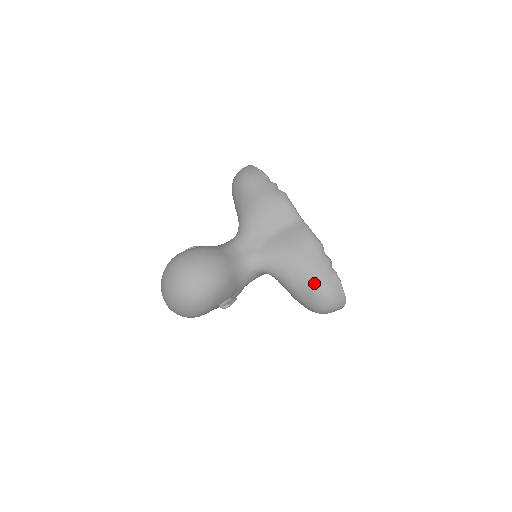
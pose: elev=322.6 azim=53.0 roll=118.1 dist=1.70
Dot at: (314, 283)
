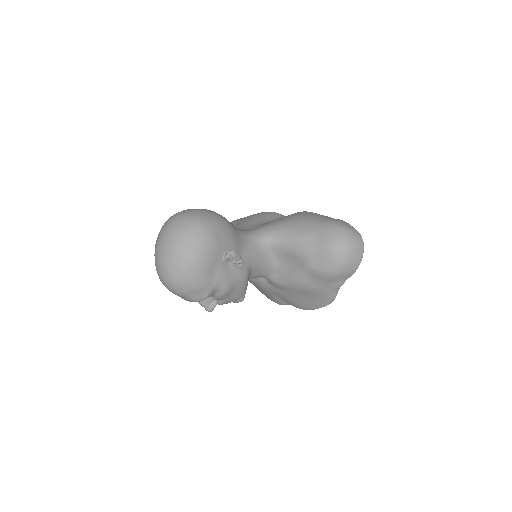
Dot at: (321, 222)
